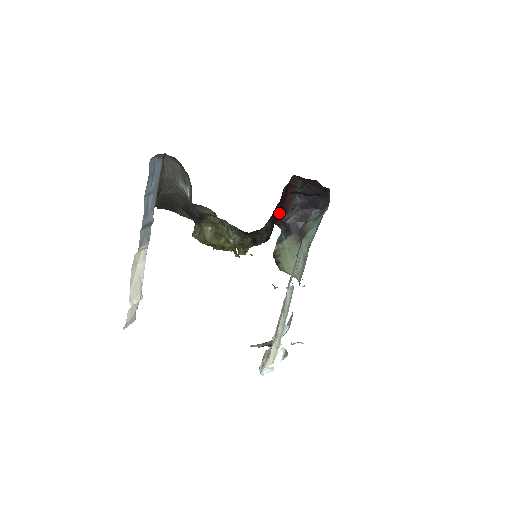
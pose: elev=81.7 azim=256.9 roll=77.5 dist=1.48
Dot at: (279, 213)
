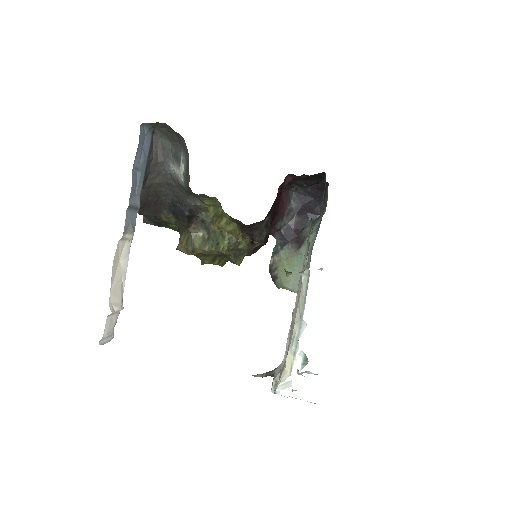
Dot at: (274, 218)
